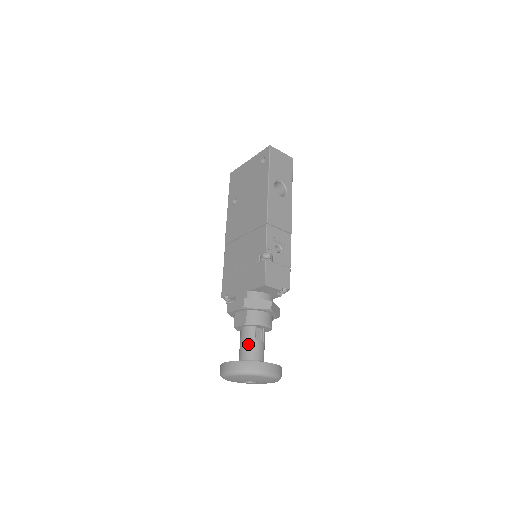
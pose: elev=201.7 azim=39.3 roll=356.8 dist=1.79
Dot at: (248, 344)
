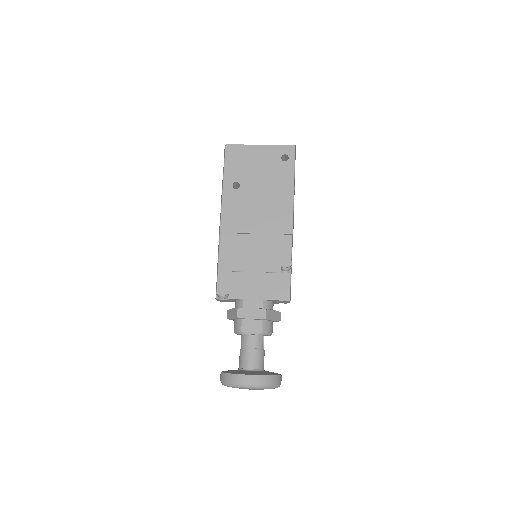
Dot at: (258, 353)
